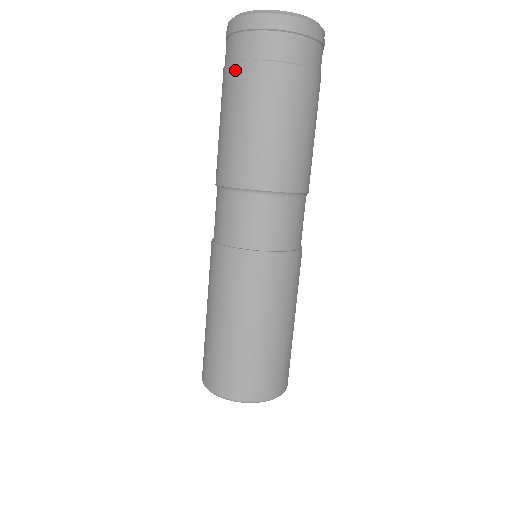
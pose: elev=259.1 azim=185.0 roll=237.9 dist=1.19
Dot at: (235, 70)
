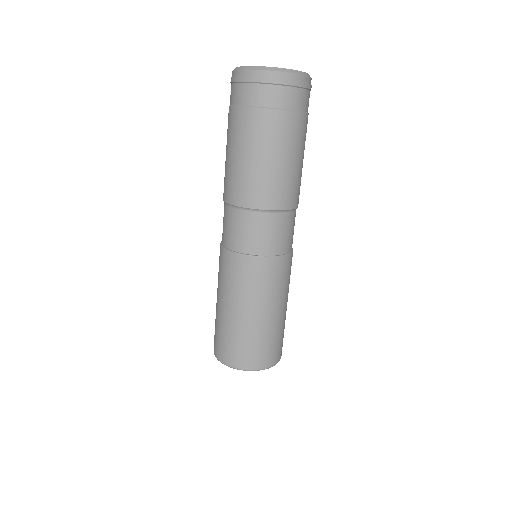
Dot at: (228, 113)
